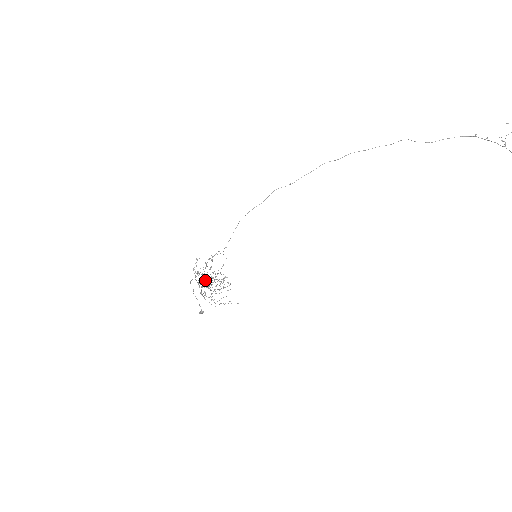
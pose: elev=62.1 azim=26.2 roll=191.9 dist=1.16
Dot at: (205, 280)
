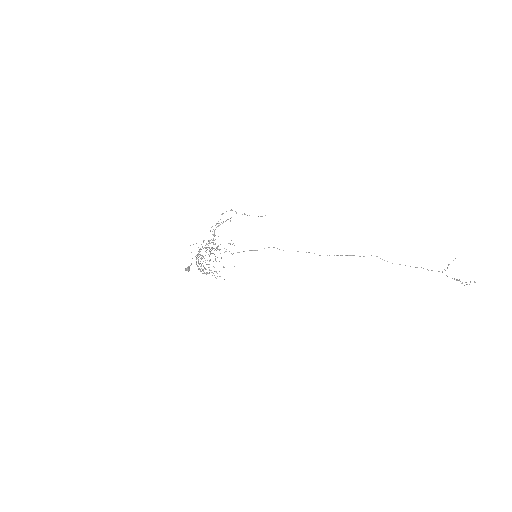
Dot at: occluded
